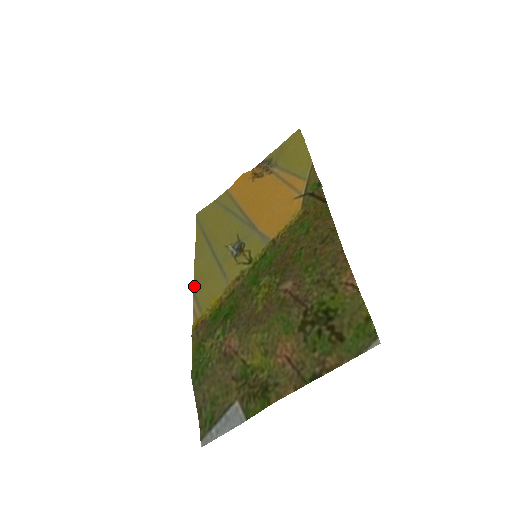
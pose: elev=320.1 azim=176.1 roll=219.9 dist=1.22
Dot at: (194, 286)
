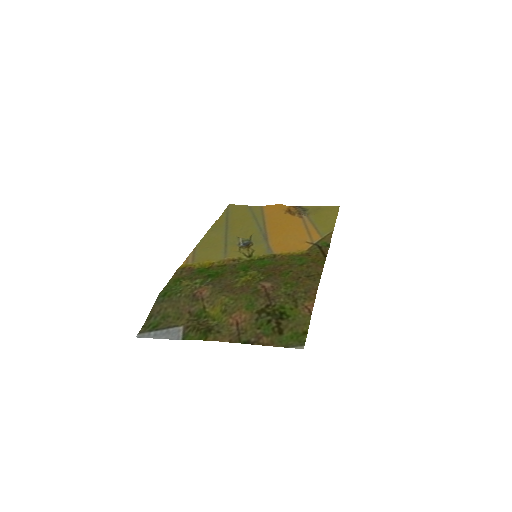
Dot at: (198, 244)
